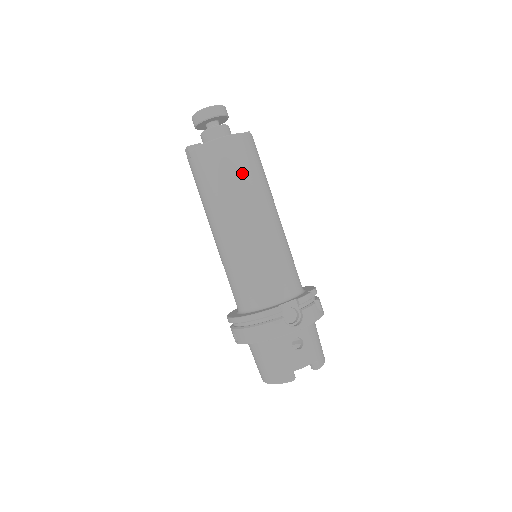
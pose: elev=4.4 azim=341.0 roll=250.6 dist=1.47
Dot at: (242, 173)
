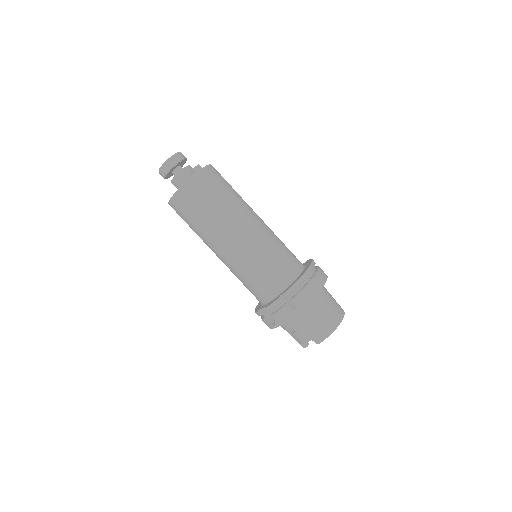
Dot at: (192, 223)
